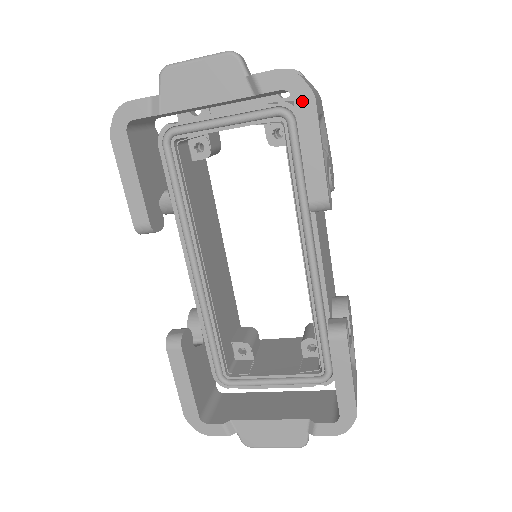
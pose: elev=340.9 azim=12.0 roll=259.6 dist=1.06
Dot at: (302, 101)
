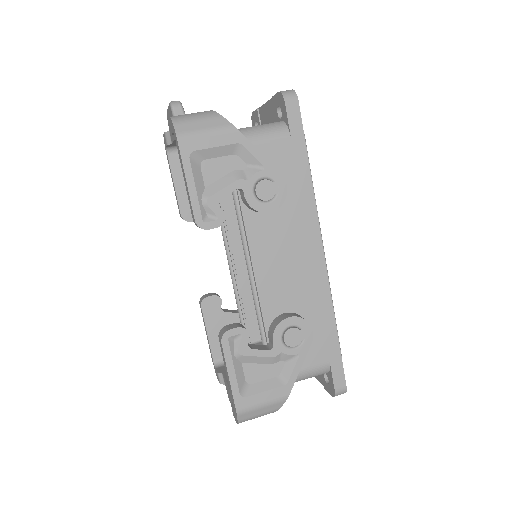
Dot at: occluded
